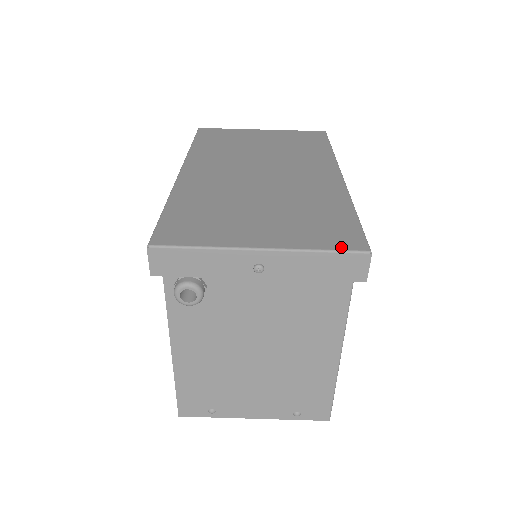
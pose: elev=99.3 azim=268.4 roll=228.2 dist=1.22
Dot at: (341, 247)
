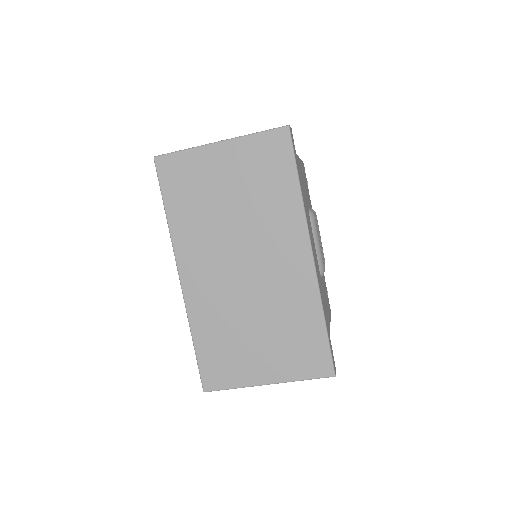
Dot at: (316, 375)
